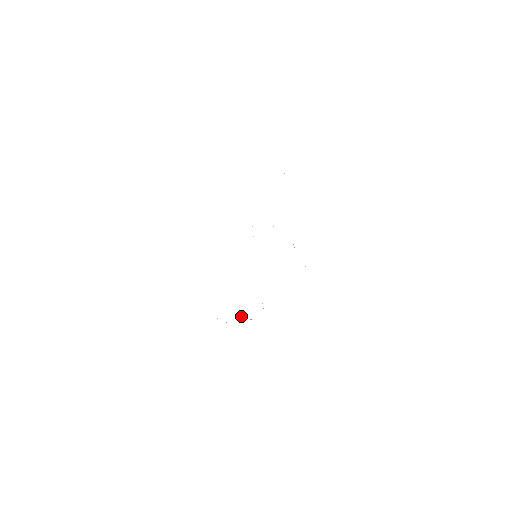
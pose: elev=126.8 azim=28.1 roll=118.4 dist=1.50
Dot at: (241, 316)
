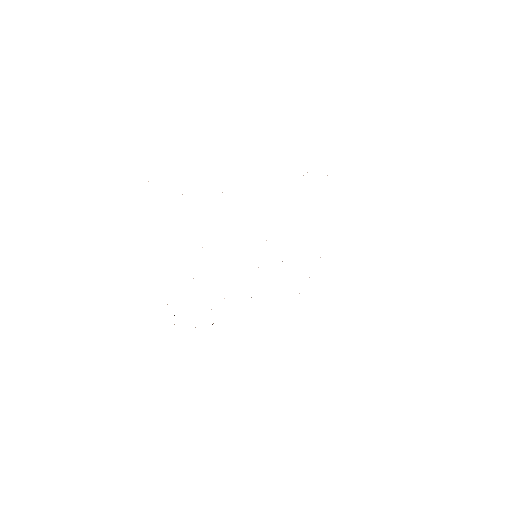
Dot at: occluded
